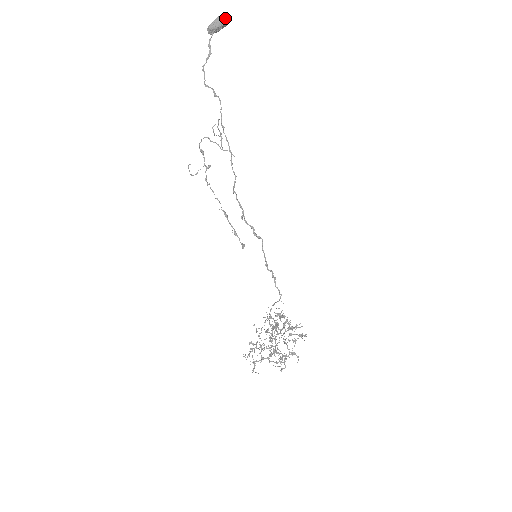
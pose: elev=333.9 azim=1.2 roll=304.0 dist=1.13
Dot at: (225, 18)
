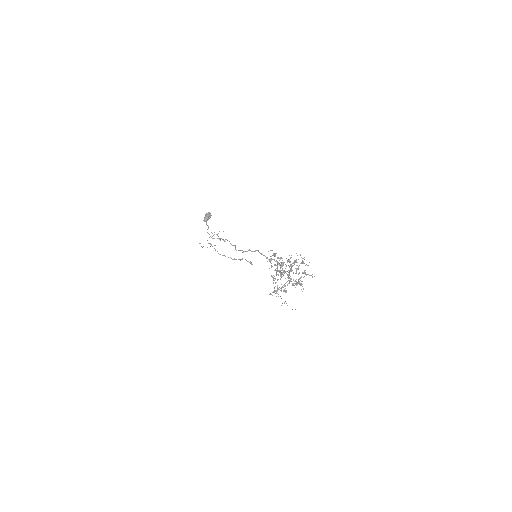
Dot at: (209, 212)
